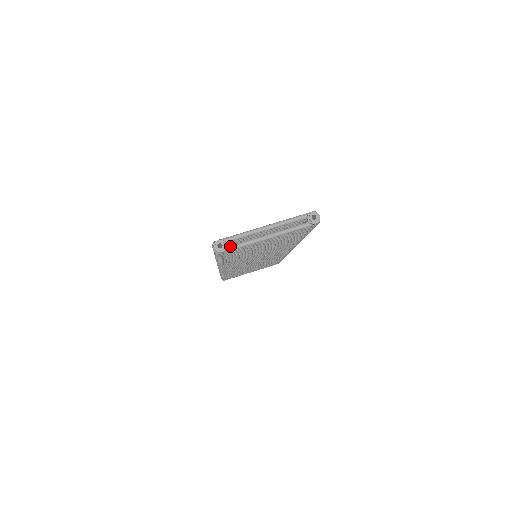
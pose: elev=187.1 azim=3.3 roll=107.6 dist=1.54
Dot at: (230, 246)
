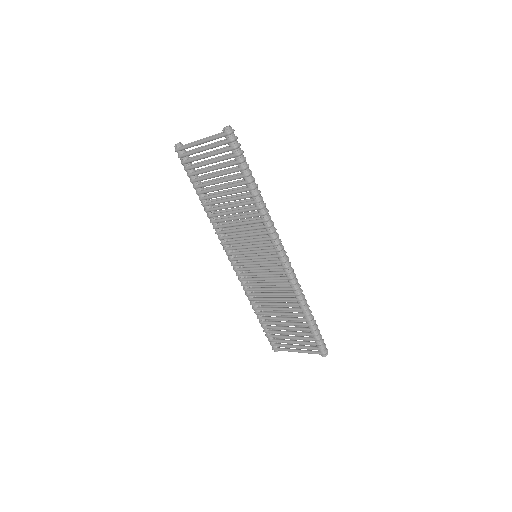
Dot at: (183, 146)
